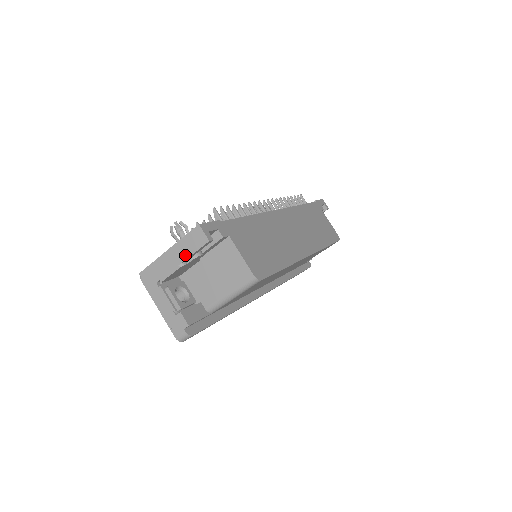
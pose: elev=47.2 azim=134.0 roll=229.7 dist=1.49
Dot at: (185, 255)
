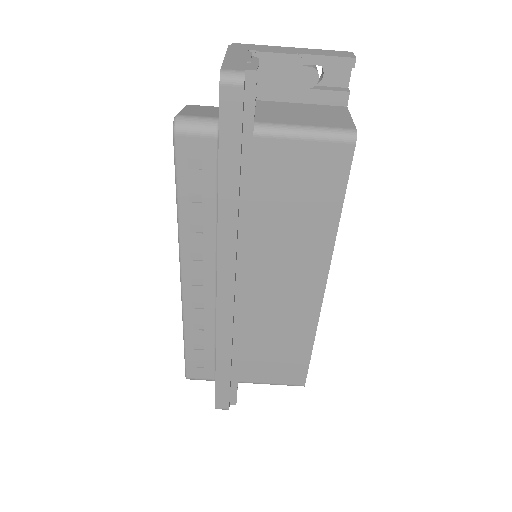
Dot at: (314, 53)
